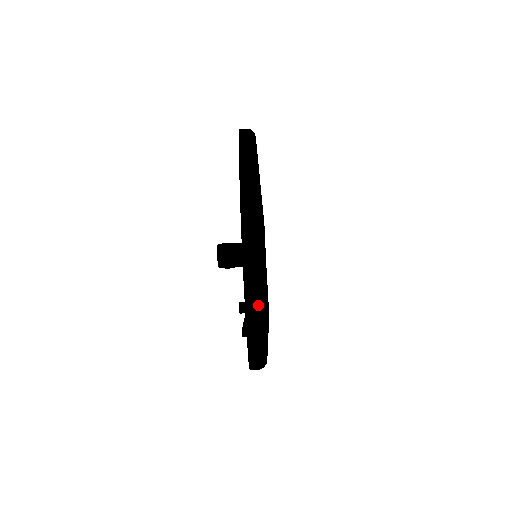
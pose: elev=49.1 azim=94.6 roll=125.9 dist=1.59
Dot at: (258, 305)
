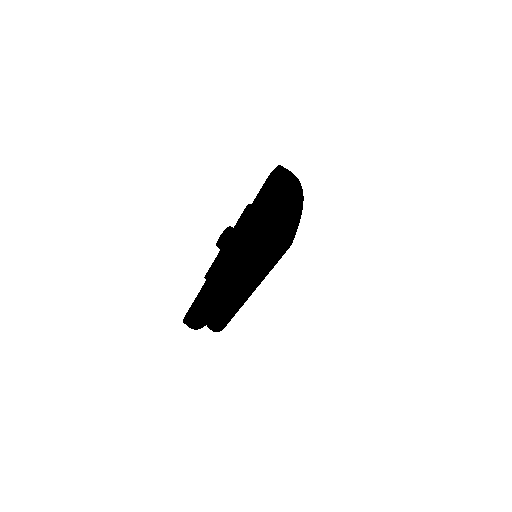
Dot at: occluded
